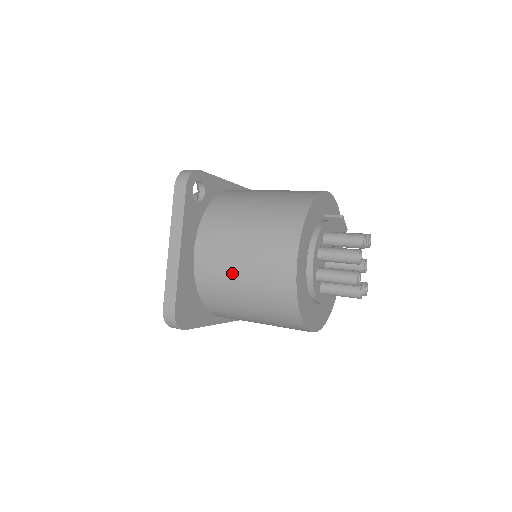
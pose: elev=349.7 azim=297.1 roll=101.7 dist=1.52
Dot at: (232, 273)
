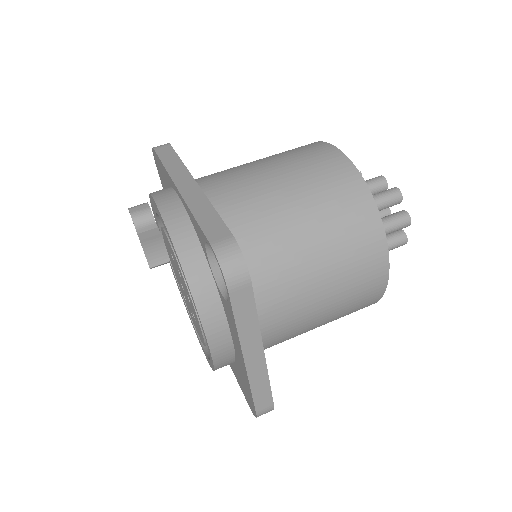
Dot at: (309, 321)
